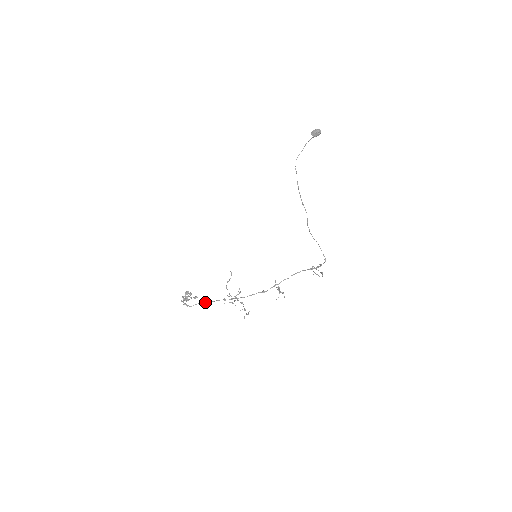
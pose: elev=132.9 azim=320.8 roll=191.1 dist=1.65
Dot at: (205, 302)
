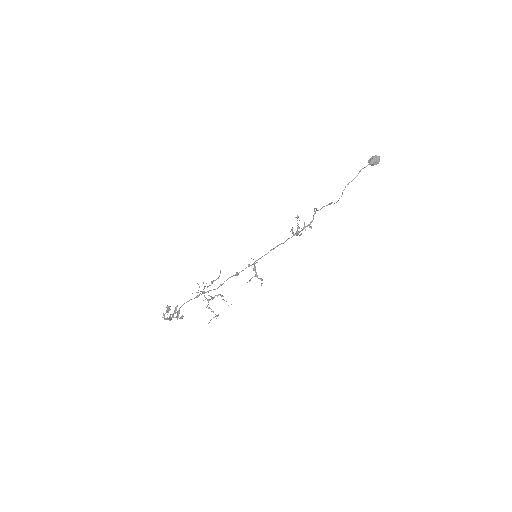
Dot at: occluded
